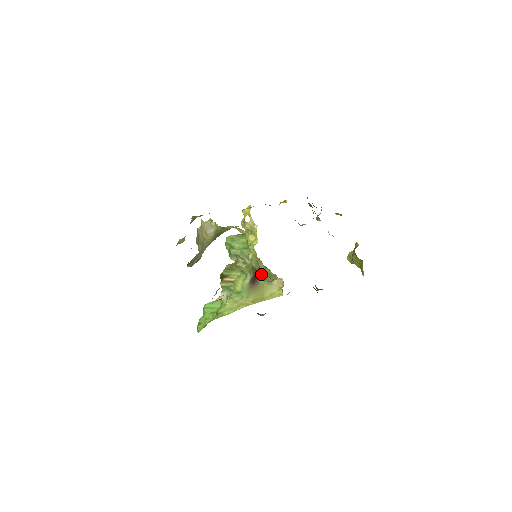
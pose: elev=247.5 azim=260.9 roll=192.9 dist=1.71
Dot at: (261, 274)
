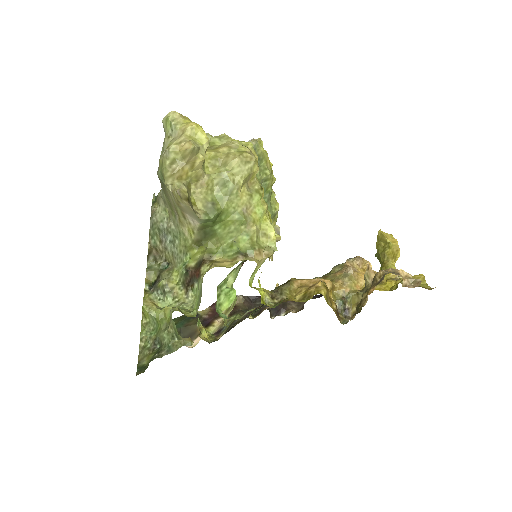
Dot at: occluded
